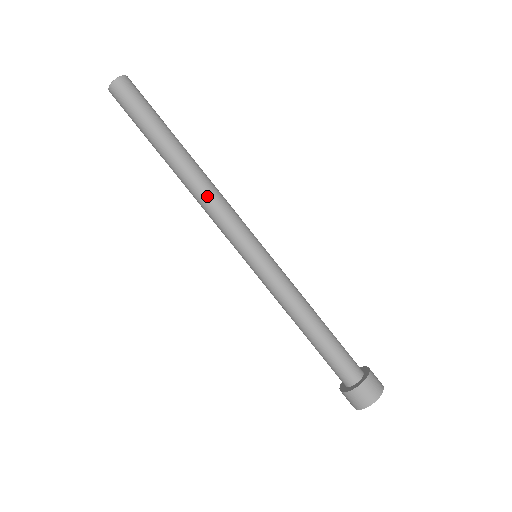
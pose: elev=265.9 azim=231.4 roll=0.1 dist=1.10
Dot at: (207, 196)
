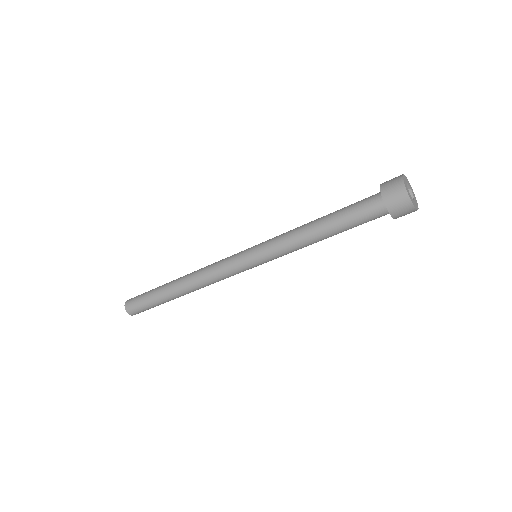
Dot at: (201, 272)
